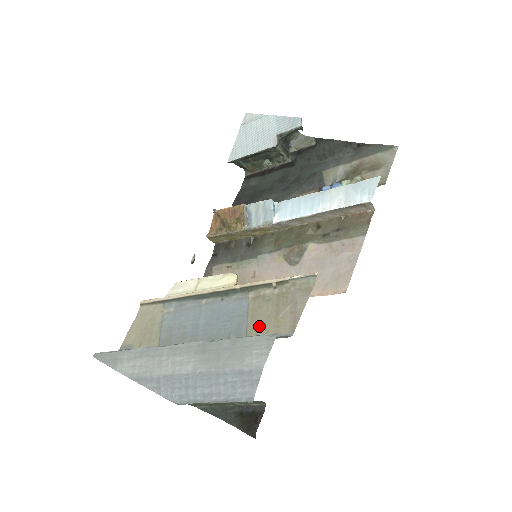
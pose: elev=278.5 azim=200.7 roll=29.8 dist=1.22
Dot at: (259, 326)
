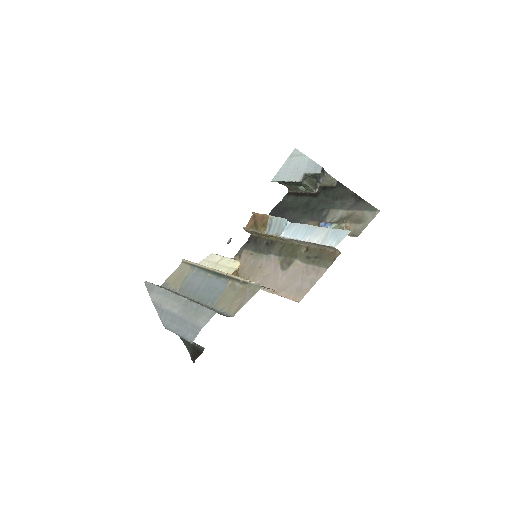
Dot at: (223, 303)
